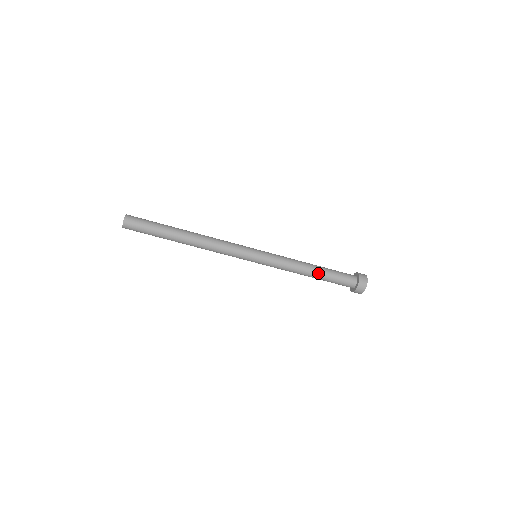
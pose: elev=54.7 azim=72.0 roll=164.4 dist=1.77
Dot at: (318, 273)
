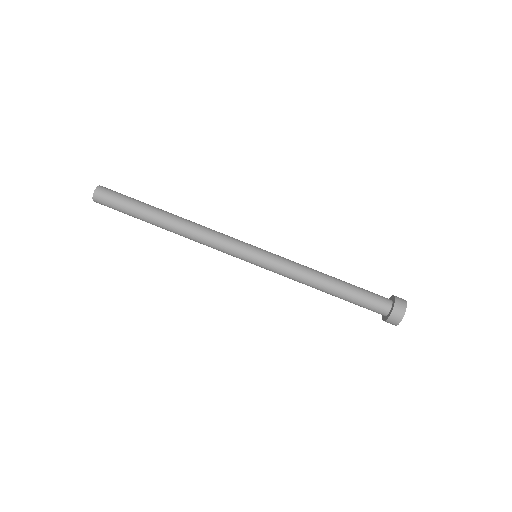
Dot at: (339, 282)
